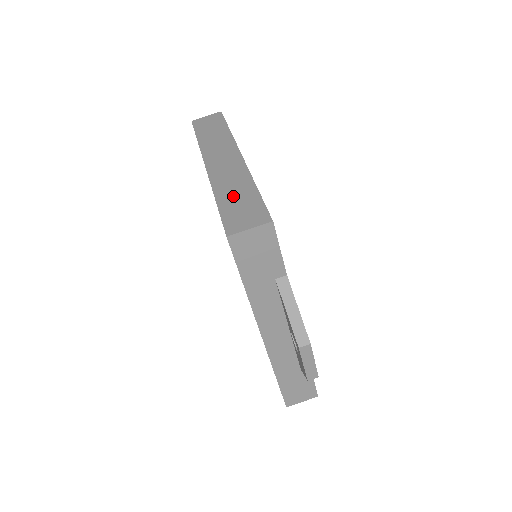
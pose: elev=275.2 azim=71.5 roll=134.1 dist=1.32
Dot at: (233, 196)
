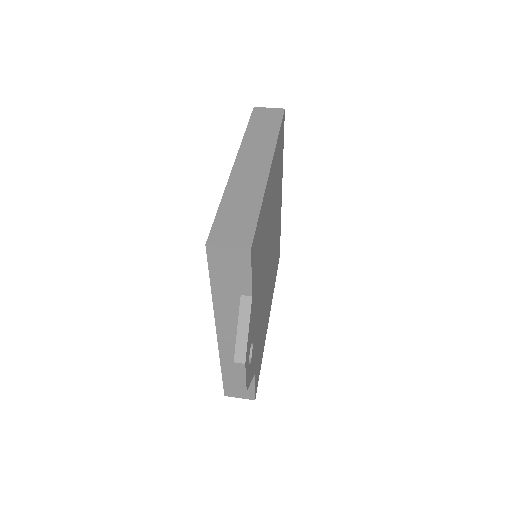
Dot at: (236, 206)
